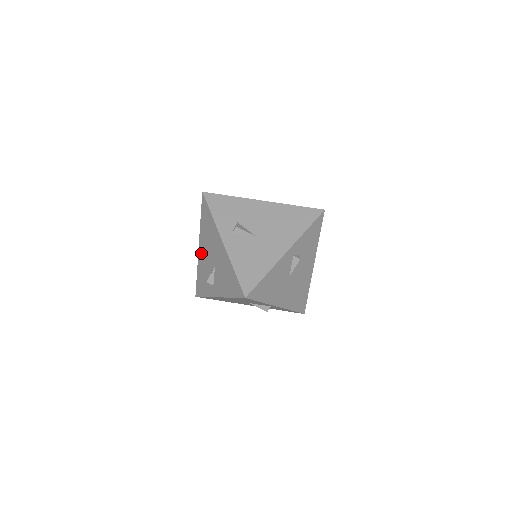
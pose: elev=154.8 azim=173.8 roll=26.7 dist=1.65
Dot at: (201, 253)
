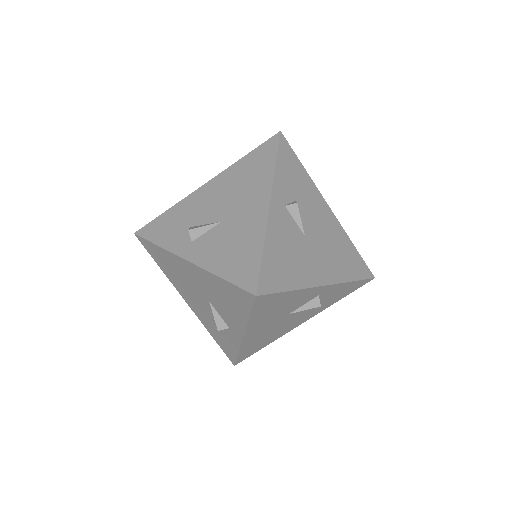
Dot at: (204, 192)
